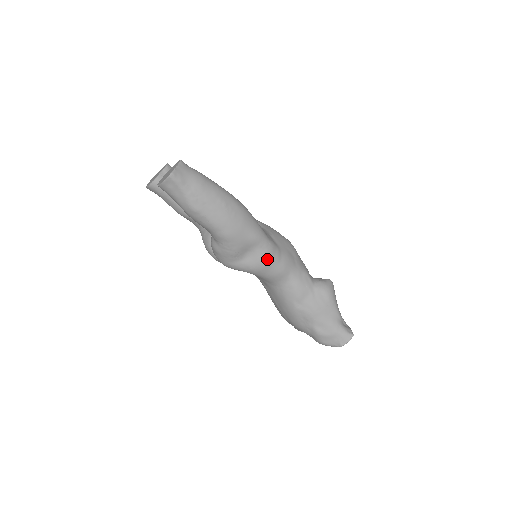
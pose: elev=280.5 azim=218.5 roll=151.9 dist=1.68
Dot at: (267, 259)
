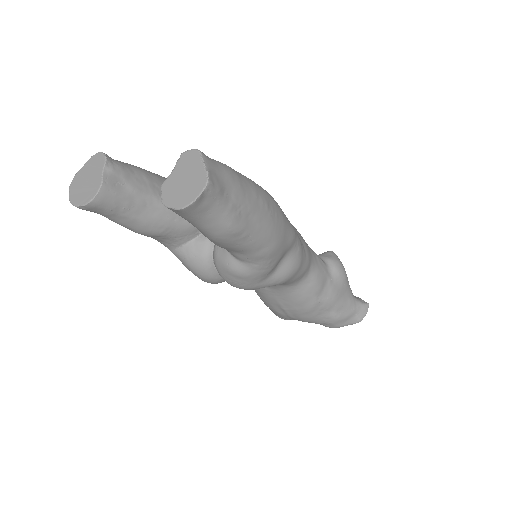
Dot at: (300, 260)
